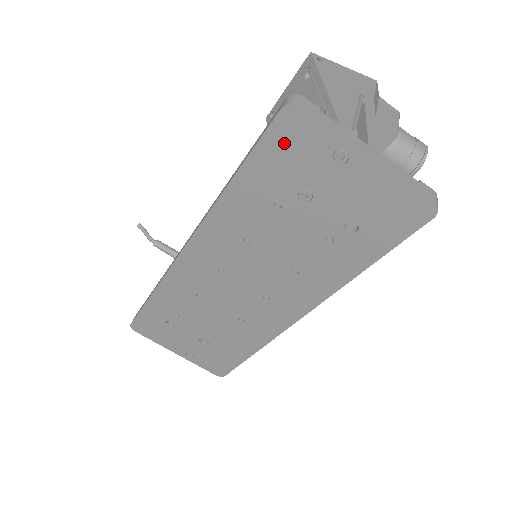
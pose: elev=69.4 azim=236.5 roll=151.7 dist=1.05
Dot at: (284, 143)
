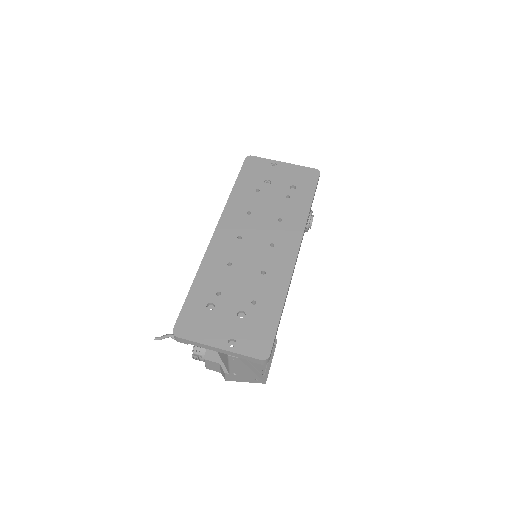
Dot at: (251, 167)
